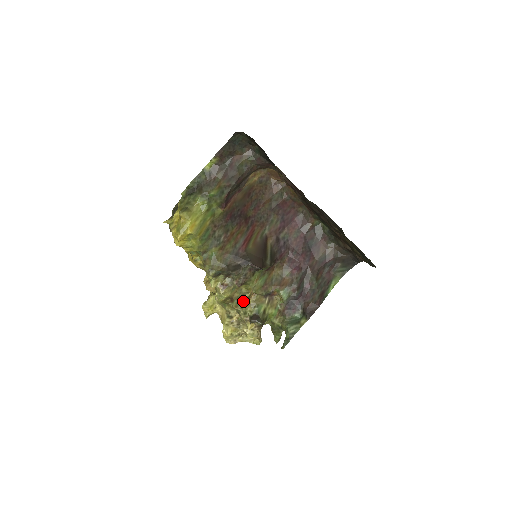
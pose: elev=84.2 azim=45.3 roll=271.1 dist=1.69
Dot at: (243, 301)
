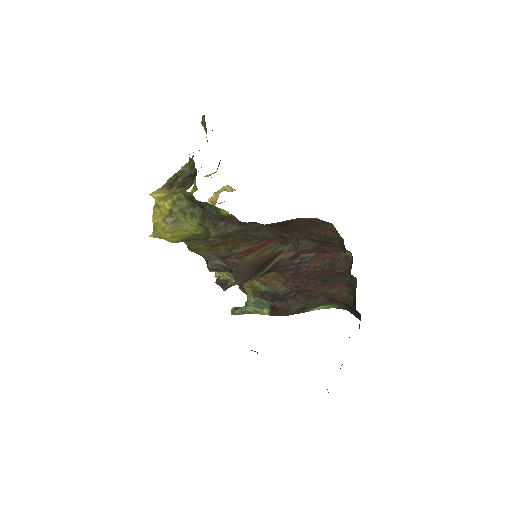
Dot at: occluded
